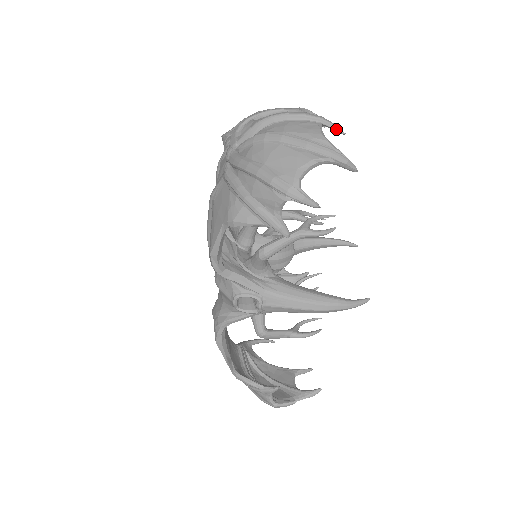
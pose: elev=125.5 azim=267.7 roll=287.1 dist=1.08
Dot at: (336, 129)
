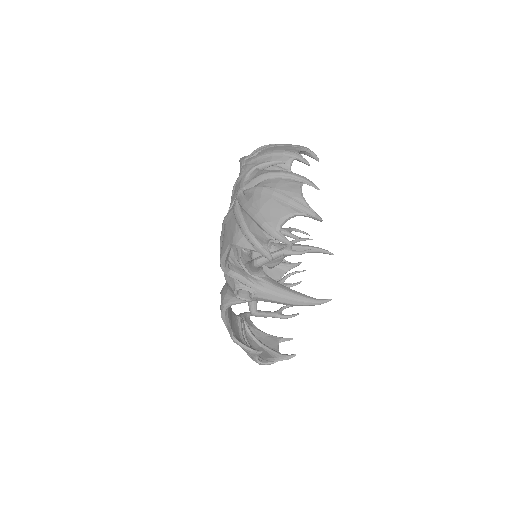
Dot at: occluded
